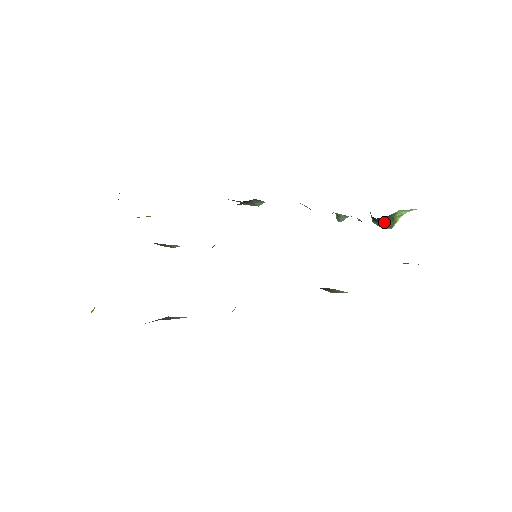
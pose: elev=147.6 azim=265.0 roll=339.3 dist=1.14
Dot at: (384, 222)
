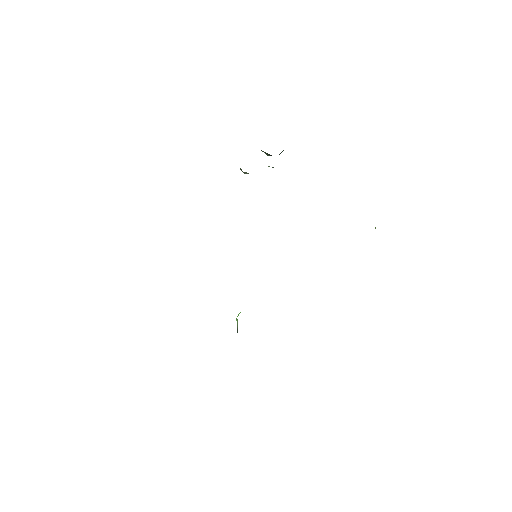
Dot at: occluded
